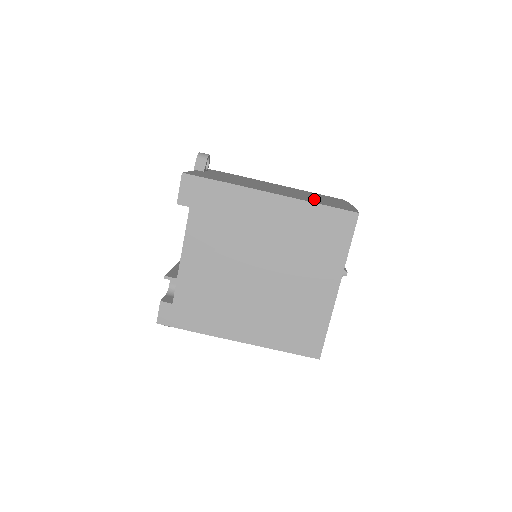
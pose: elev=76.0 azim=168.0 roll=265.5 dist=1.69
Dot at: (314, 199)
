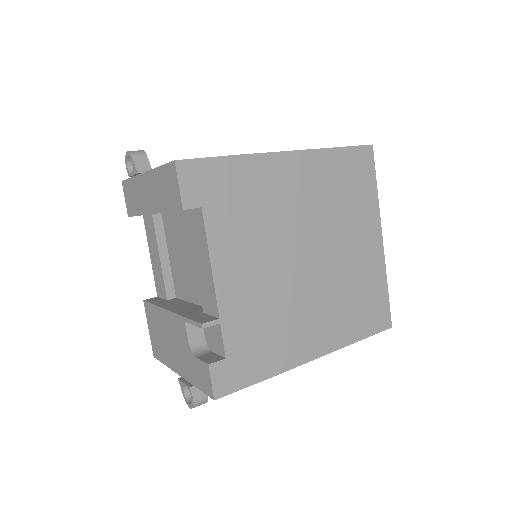
Dot at: occluded
